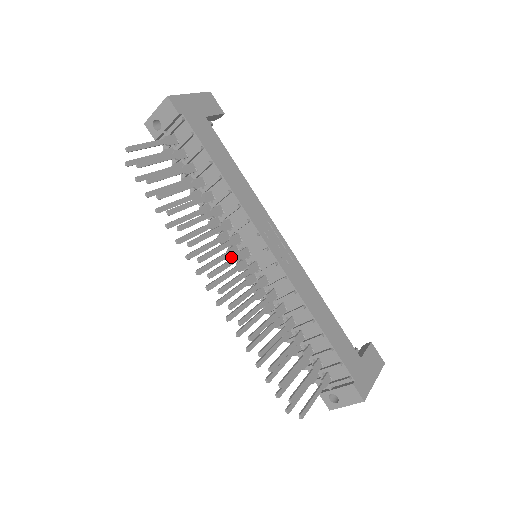
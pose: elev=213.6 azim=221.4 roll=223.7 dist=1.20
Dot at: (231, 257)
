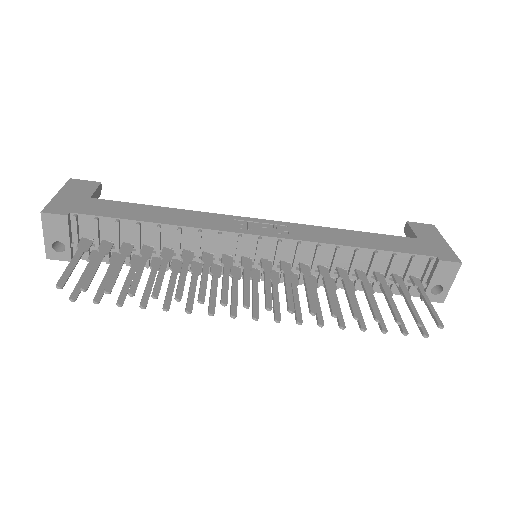
Dot at: (240, 278)
